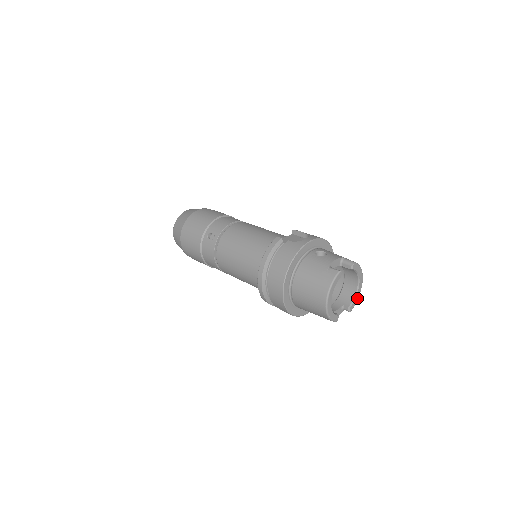
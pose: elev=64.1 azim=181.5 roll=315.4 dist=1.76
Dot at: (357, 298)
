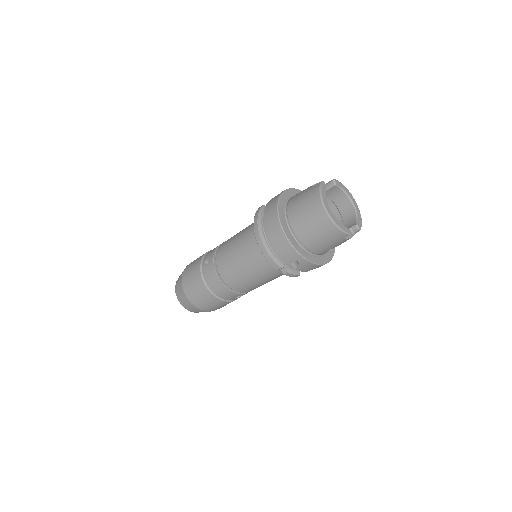
Dot at: (360, 218)
